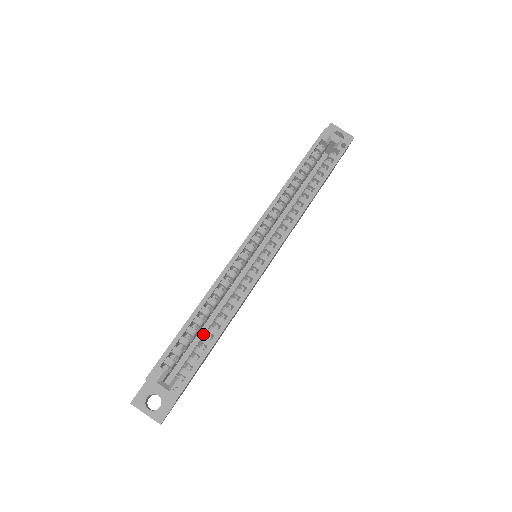
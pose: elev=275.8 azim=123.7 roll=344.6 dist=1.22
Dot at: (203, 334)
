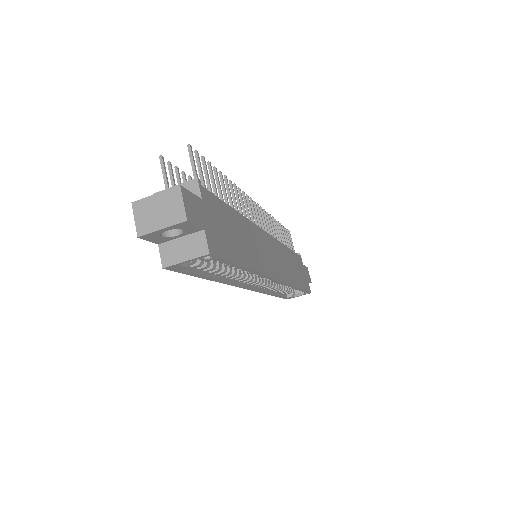
Dot at: occluded
